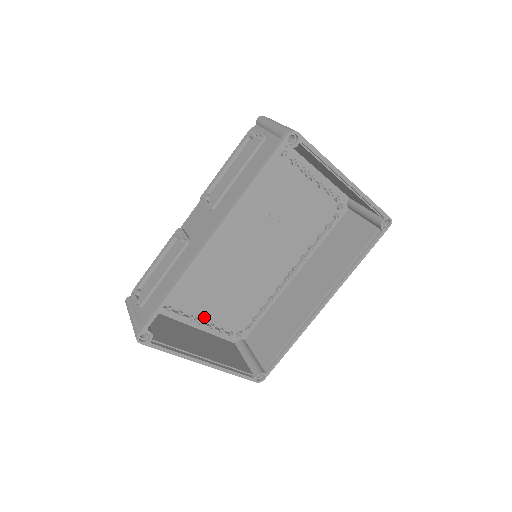
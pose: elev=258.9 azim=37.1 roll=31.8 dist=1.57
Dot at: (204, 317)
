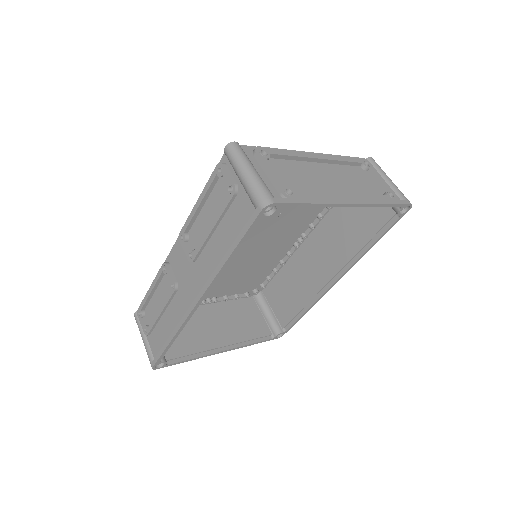
Dot at: (216, 295)
